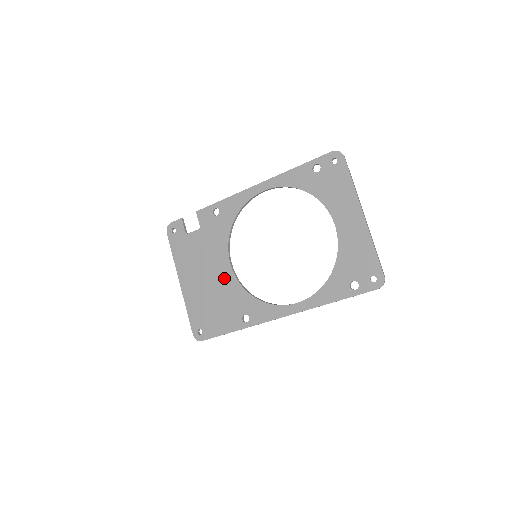
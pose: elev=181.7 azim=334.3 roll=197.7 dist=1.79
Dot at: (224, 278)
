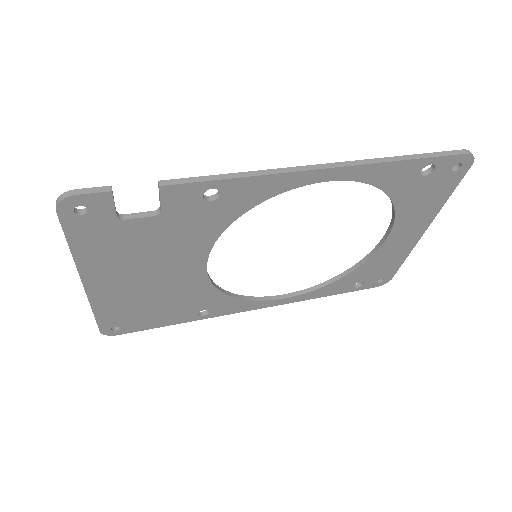
Dot at: (187, 279)
